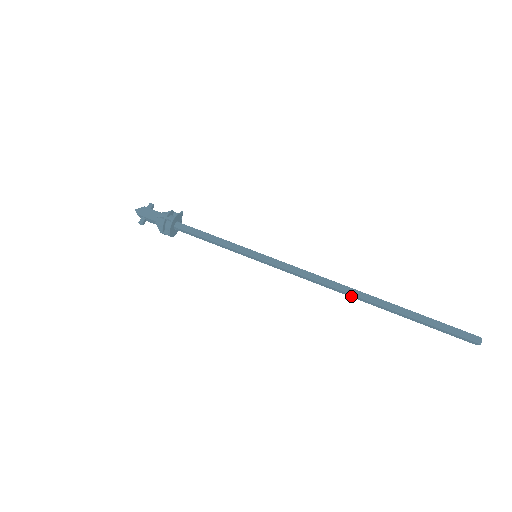
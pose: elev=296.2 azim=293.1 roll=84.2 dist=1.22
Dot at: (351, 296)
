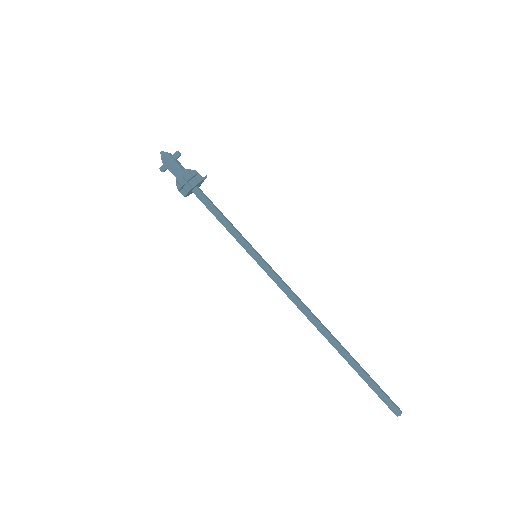
Dot at: (320, 330)
